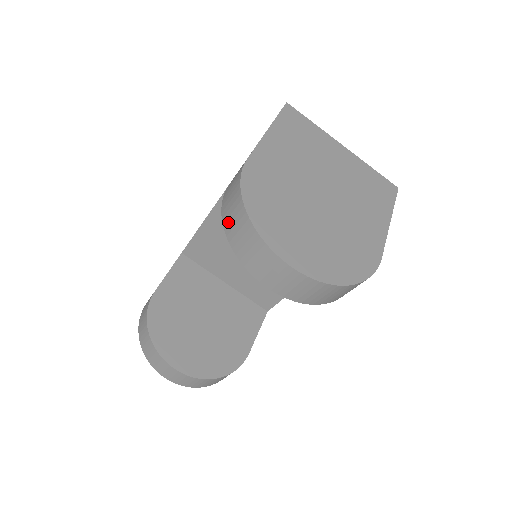
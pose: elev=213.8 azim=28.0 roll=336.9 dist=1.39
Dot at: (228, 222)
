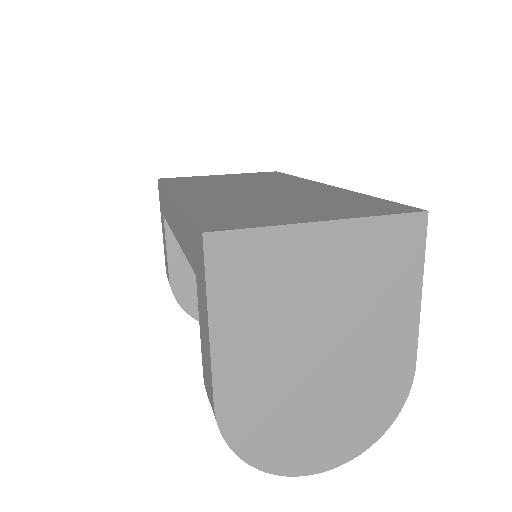
Dot at: occluded
